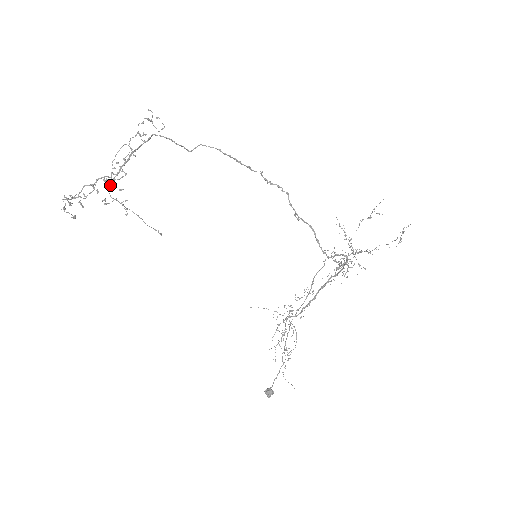
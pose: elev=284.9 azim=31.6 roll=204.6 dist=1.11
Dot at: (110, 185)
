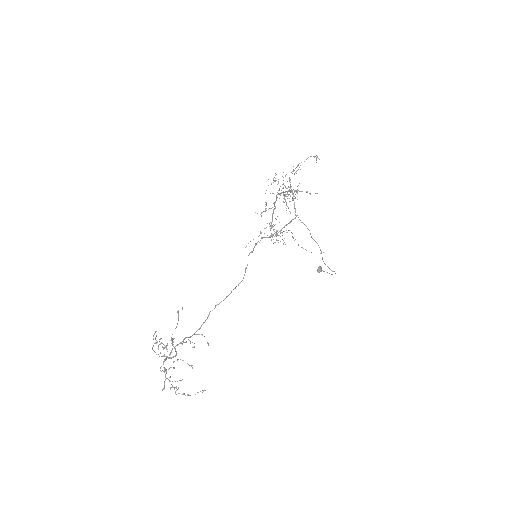
Dot at: occluded
